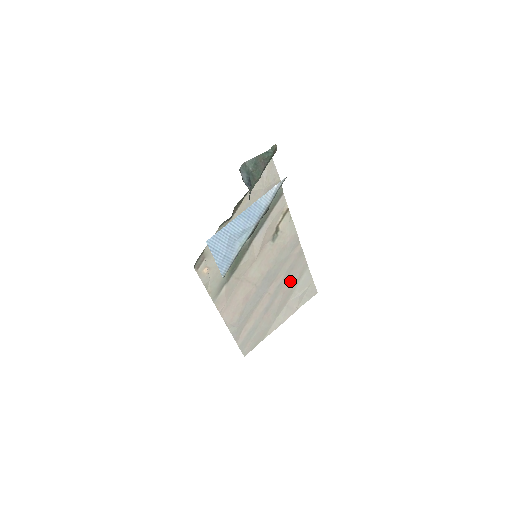
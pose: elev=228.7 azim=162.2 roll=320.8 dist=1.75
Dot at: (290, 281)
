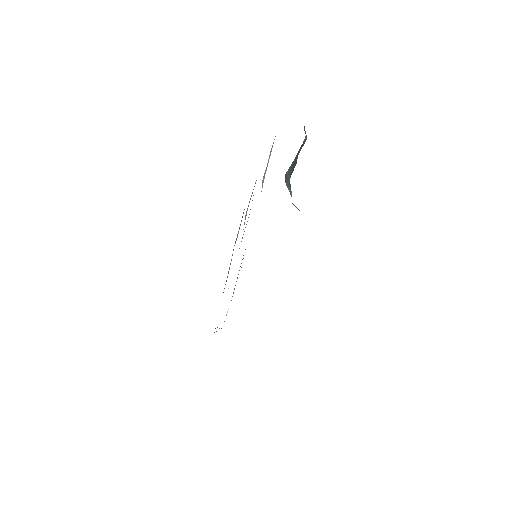
Dot at: occluded
